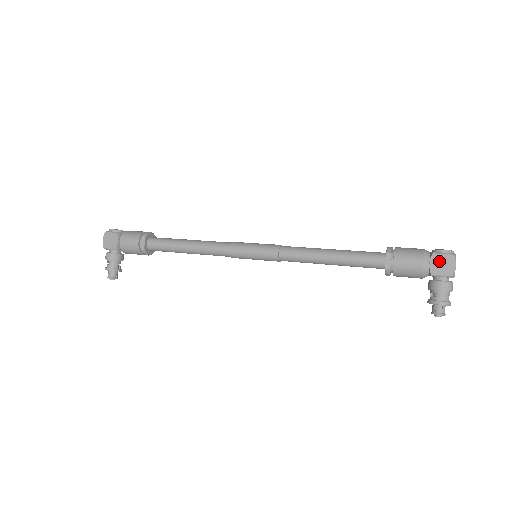
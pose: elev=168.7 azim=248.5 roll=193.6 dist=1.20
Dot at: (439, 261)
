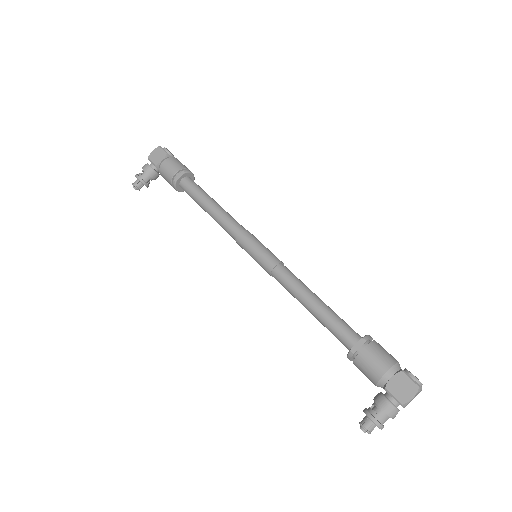
Dot at: (402, 382)
